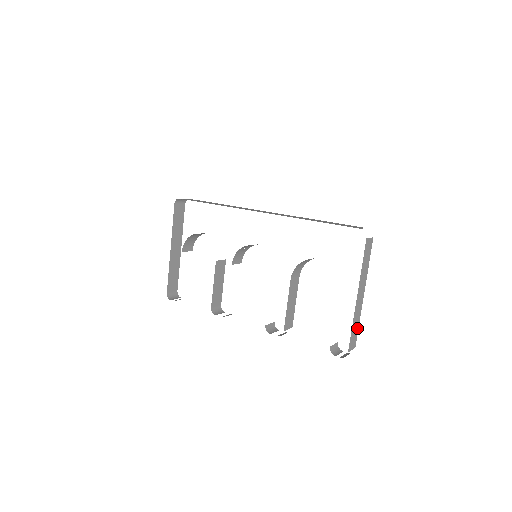
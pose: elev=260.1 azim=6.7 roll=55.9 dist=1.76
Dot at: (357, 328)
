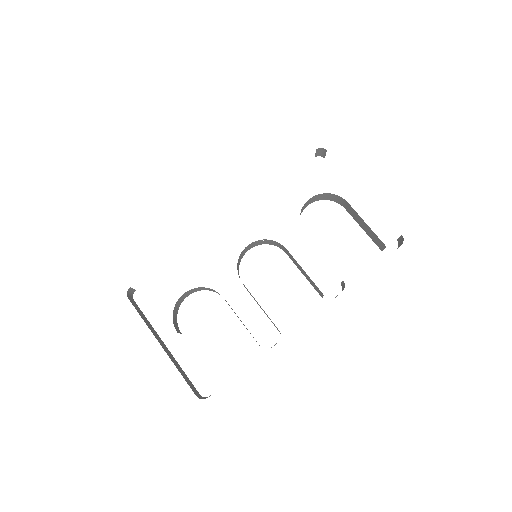
Dot at: occluded
